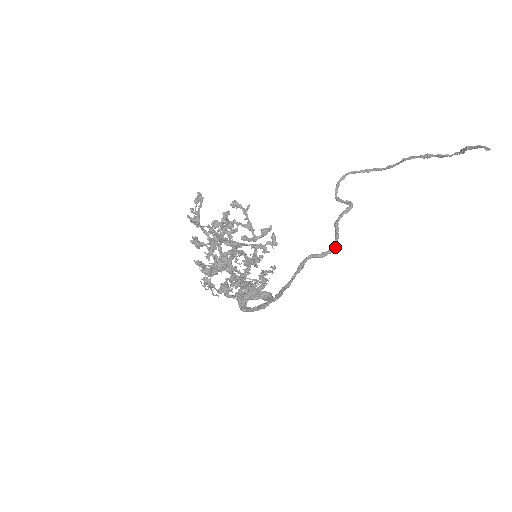
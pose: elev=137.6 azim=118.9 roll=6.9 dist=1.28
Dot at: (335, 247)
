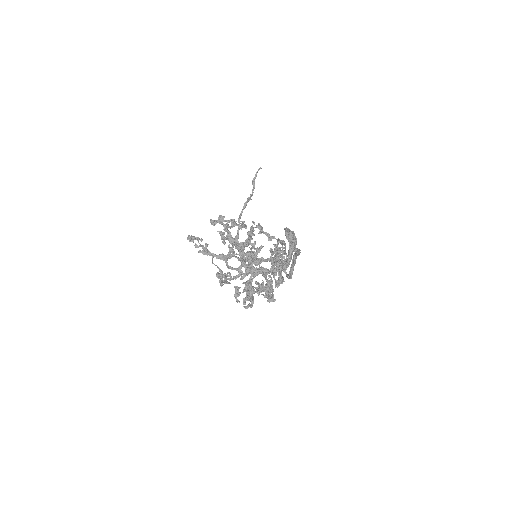
Dot at: occluded
